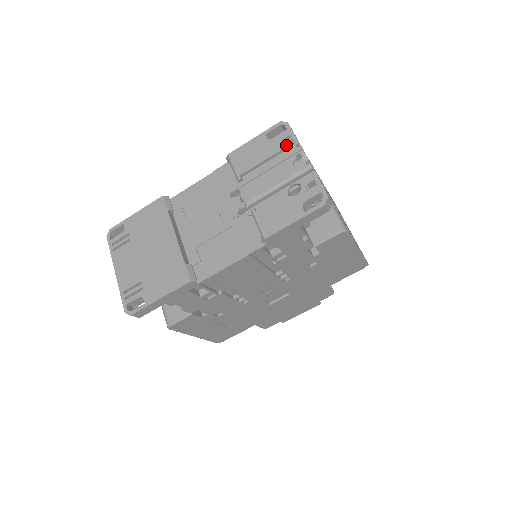
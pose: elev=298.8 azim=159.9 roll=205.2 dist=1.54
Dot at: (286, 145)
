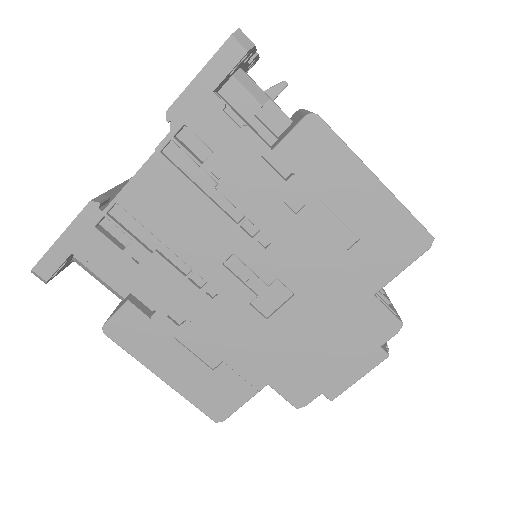
Dot at: occluded
